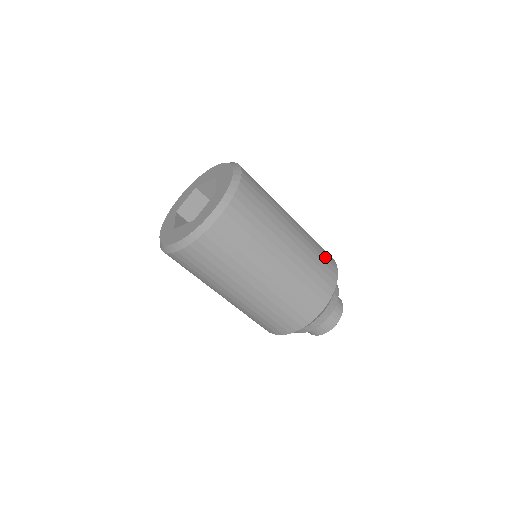
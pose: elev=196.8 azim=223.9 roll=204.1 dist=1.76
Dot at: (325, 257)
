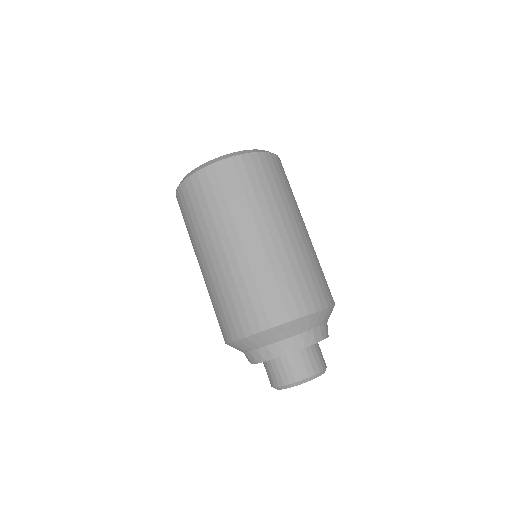
Dot at: occluded
